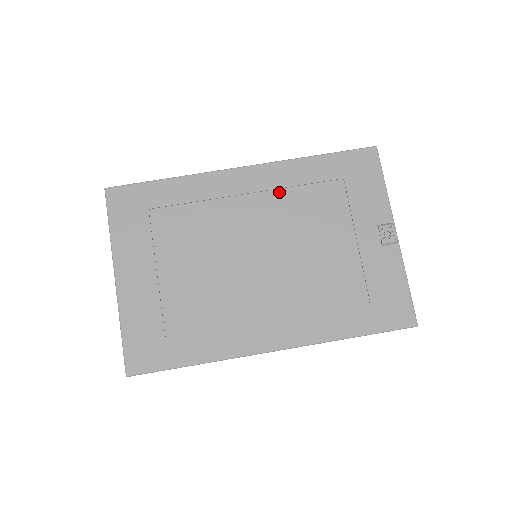
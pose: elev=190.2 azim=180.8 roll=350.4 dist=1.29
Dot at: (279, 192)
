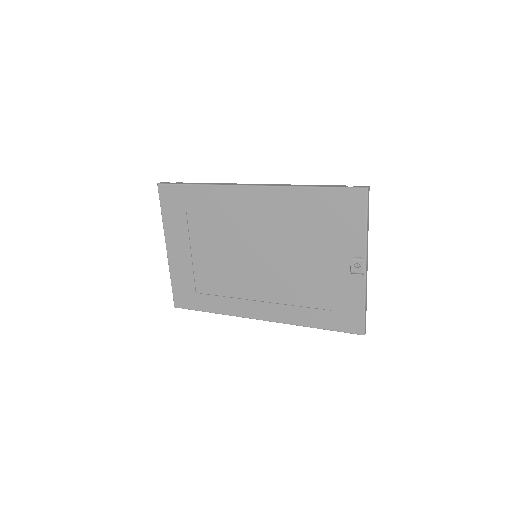
Dot at: (278, 212)
